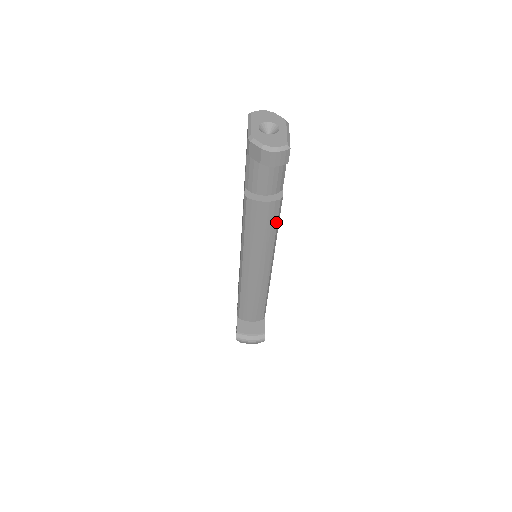
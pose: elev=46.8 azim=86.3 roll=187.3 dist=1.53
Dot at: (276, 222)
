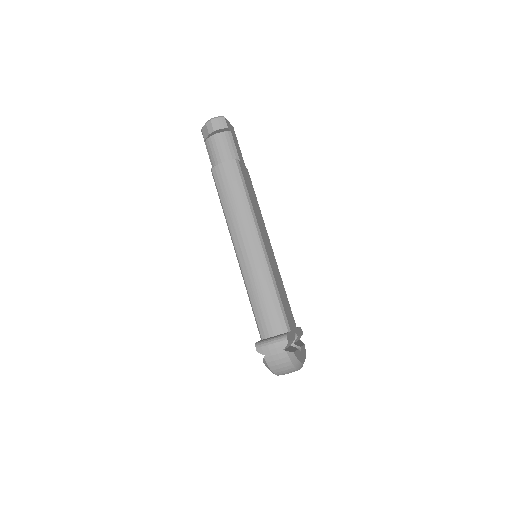
Dot at: (241, 183)
